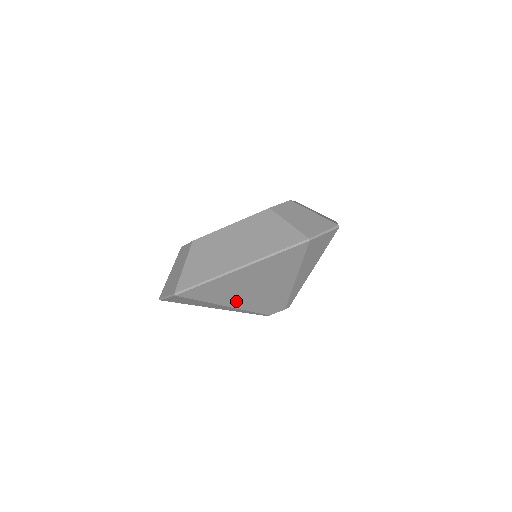
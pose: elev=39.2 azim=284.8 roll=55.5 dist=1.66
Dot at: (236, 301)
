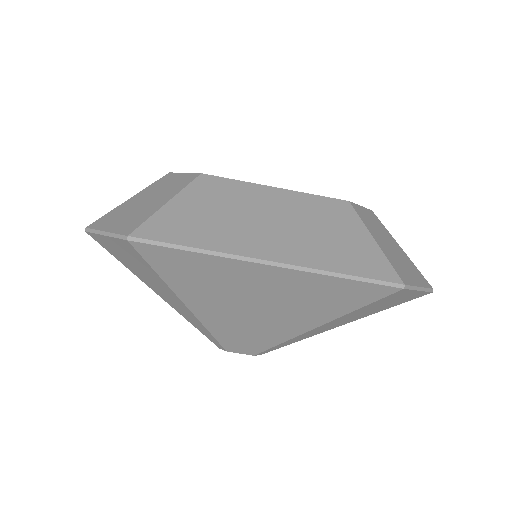
Dot at: (207, 307)
